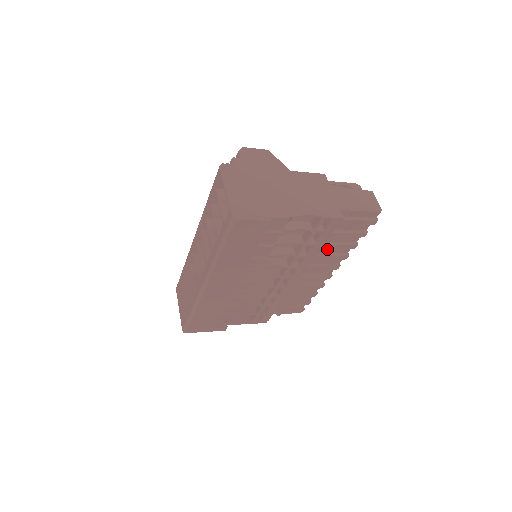
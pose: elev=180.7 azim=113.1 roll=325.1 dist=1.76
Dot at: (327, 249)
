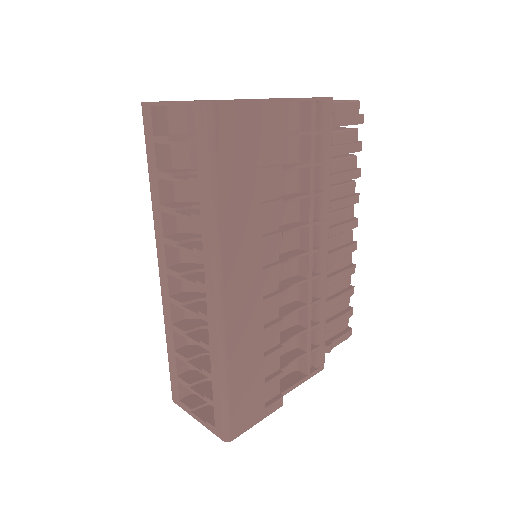
Dot at: (333, 191)
